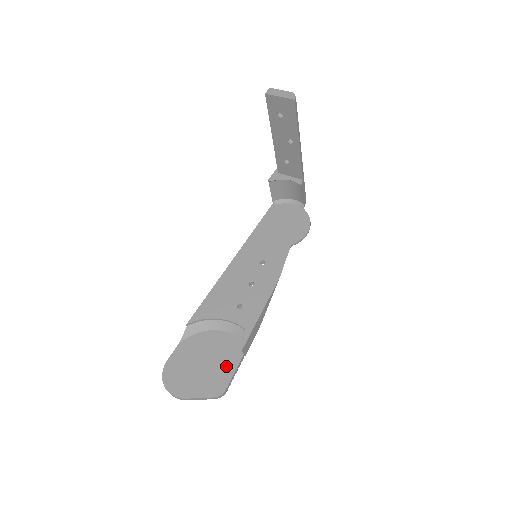
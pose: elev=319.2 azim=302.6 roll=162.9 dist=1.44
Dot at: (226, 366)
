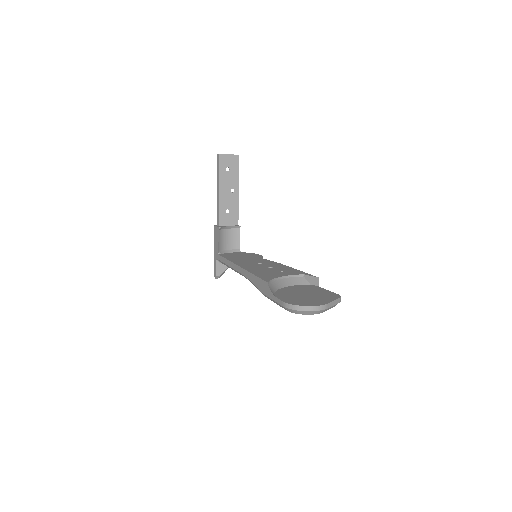
Dot at: (320, 291)
